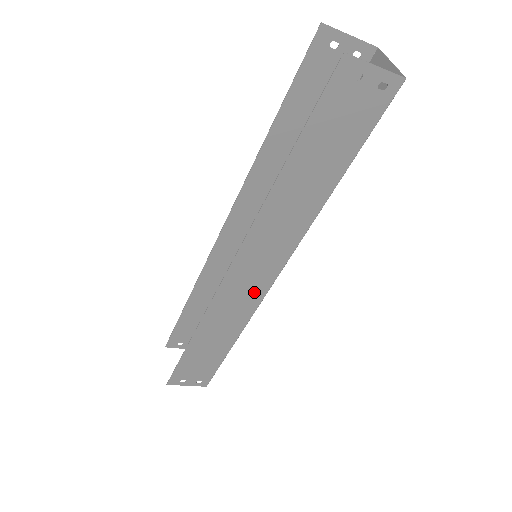
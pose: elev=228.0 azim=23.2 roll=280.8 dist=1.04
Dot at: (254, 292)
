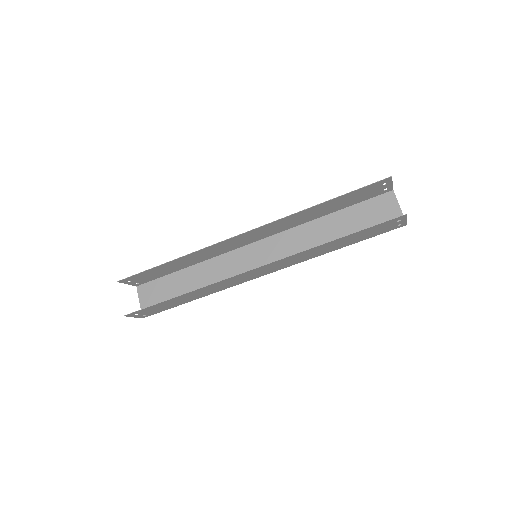
Dot at: (246, 279)
